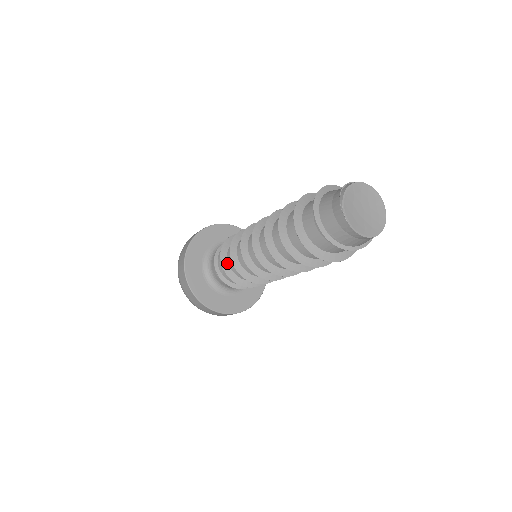
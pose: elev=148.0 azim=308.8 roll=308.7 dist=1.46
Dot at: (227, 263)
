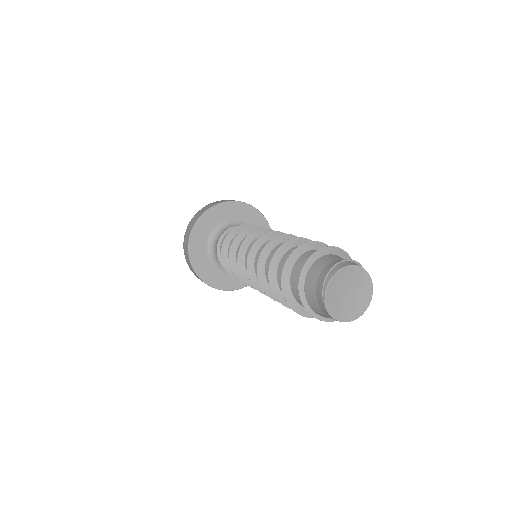
Dot at: (228, 261)
